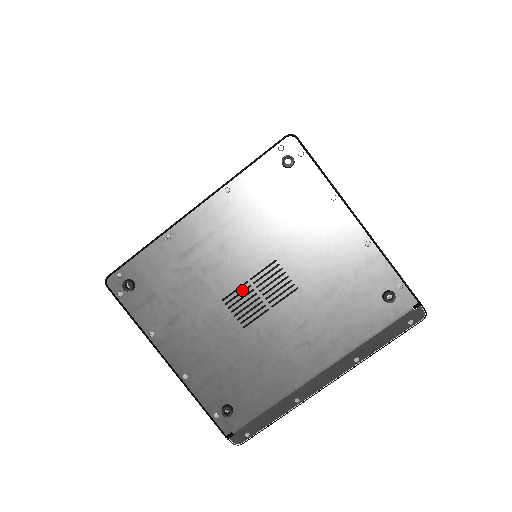
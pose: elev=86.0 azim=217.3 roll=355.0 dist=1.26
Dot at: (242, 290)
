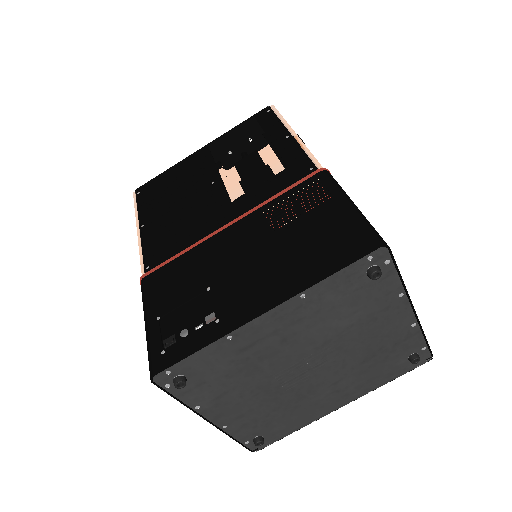
Dot at: occluded
